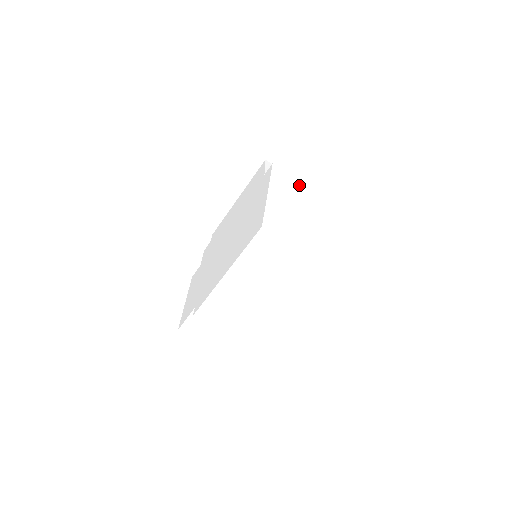
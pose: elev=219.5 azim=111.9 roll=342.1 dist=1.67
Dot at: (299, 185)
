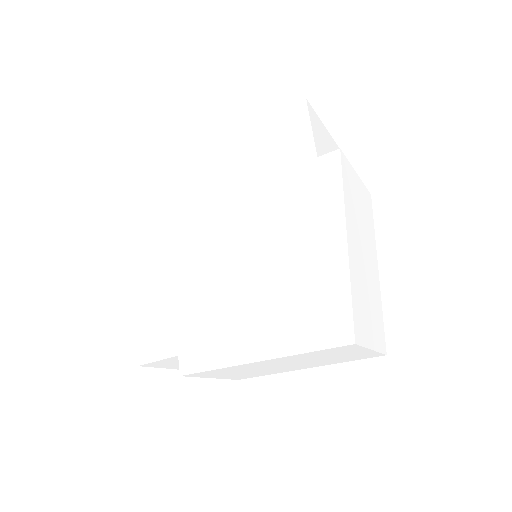
Dot at: (357, 184)
